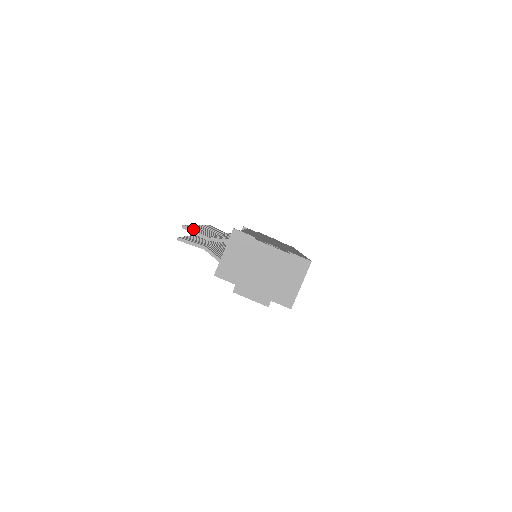
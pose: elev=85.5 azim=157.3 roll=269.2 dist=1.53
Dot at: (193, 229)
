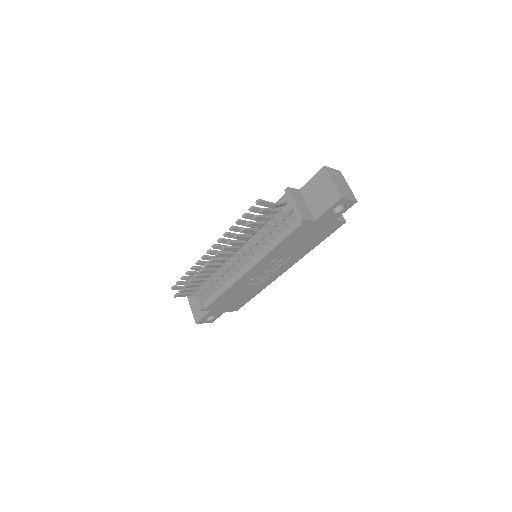
Dot at: (262, 202)
